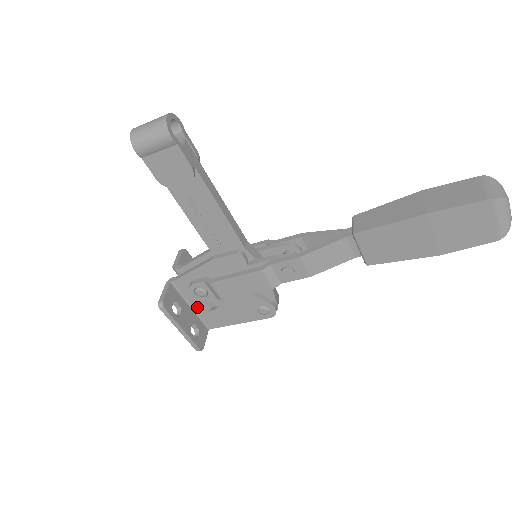
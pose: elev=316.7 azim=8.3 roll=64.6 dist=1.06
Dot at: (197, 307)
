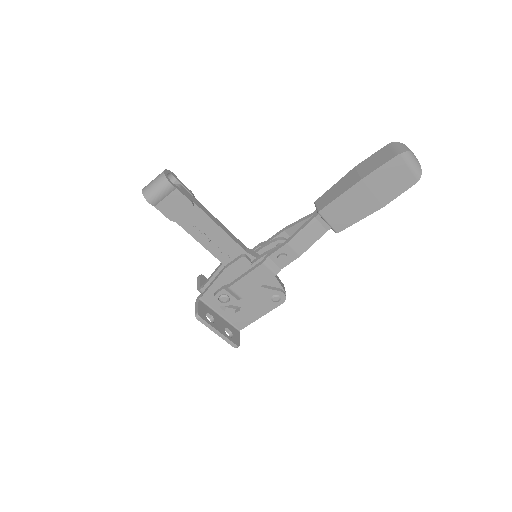
Dot at: (225, 314)
